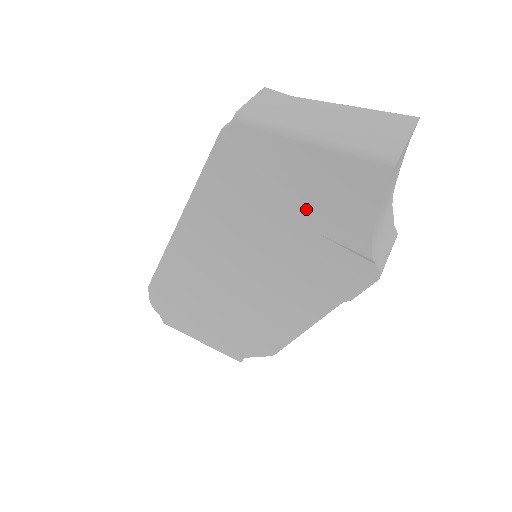
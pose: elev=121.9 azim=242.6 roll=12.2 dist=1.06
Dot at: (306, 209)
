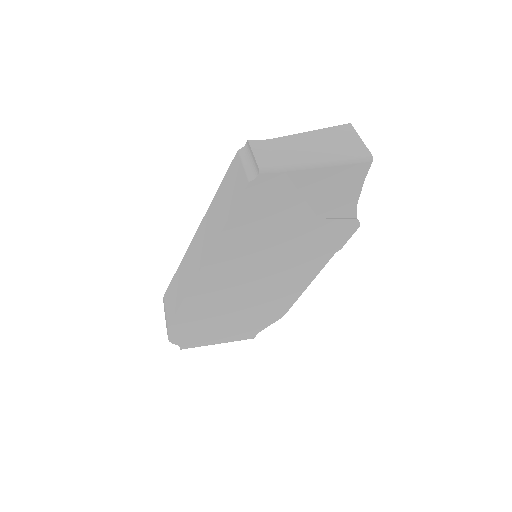
Dot at: (312, 207)
